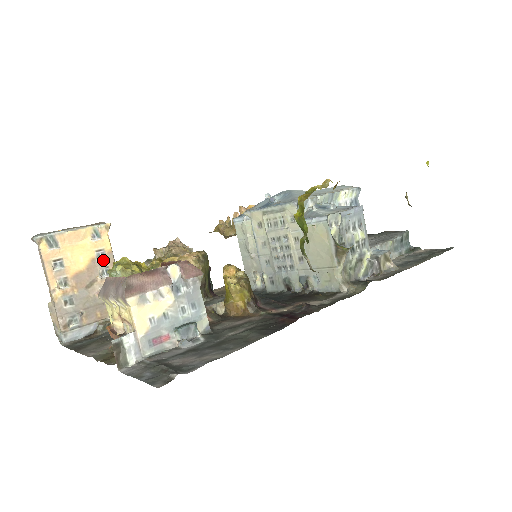
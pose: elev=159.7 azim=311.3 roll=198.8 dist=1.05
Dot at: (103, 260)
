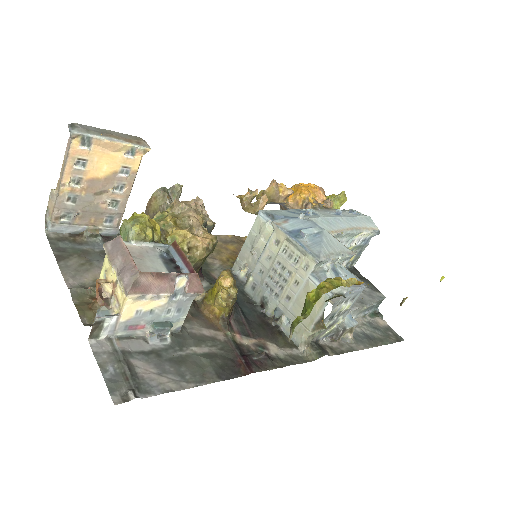
Dot at: (124, 177)
